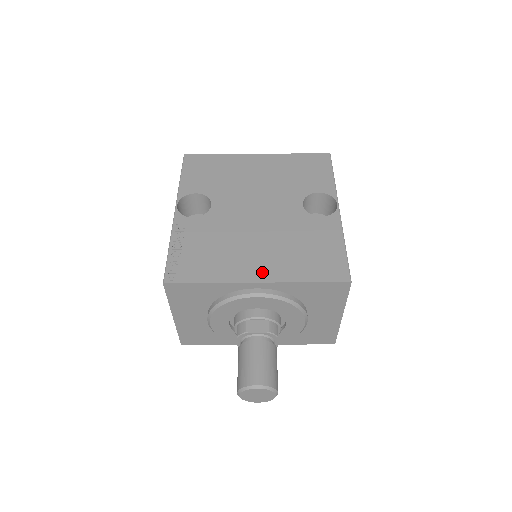
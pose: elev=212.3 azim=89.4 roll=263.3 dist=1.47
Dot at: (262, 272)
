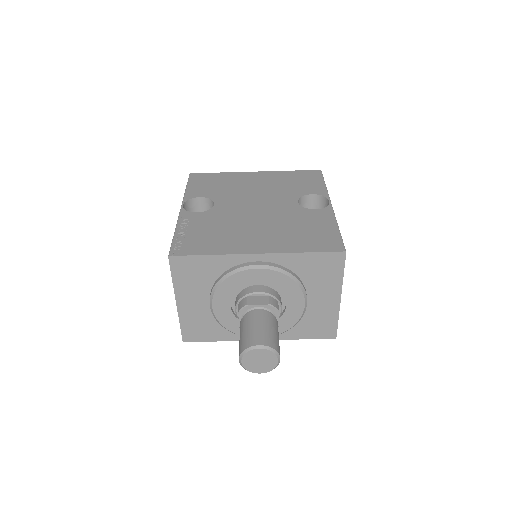
Dot at: (262, 246)
